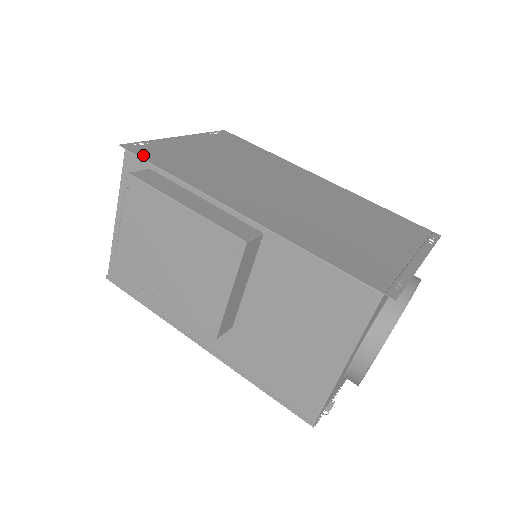
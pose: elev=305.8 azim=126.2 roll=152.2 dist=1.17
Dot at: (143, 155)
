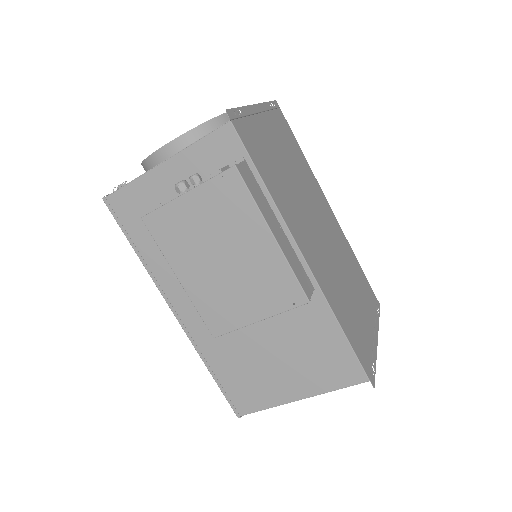
Dot at: (243, 138)
